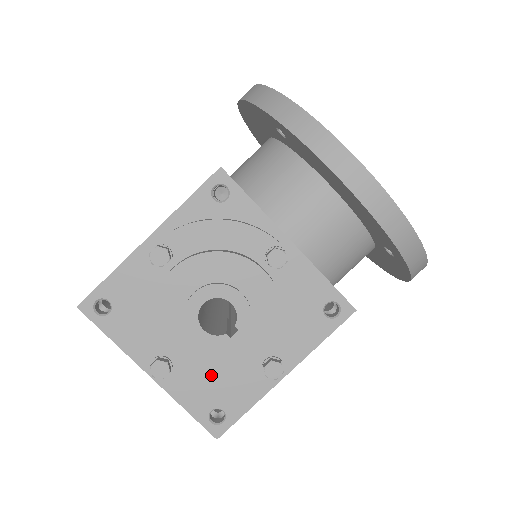
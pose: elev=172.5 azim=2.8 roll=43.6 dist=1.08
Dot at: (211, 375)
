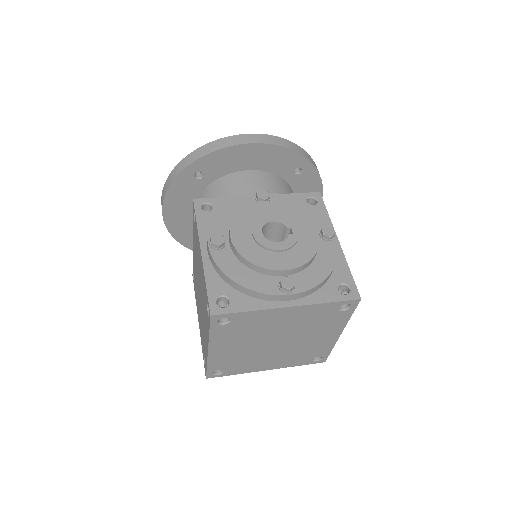
Dot at: (310, 258)
